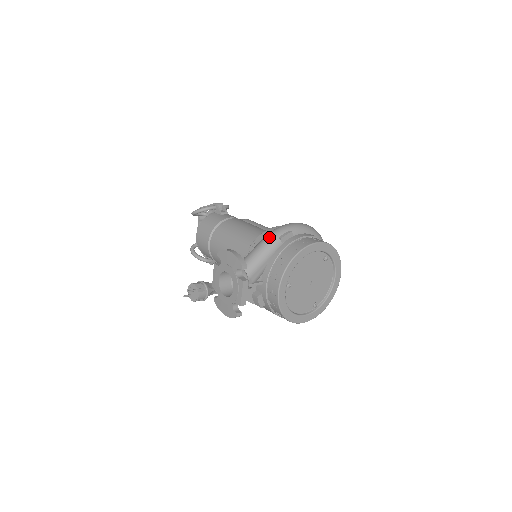
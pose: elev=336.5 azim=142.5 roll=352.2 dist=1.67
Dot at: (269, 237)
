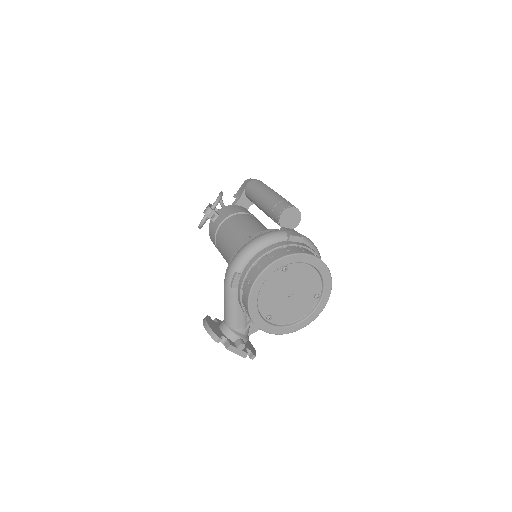
Dot at: (224, 289)
